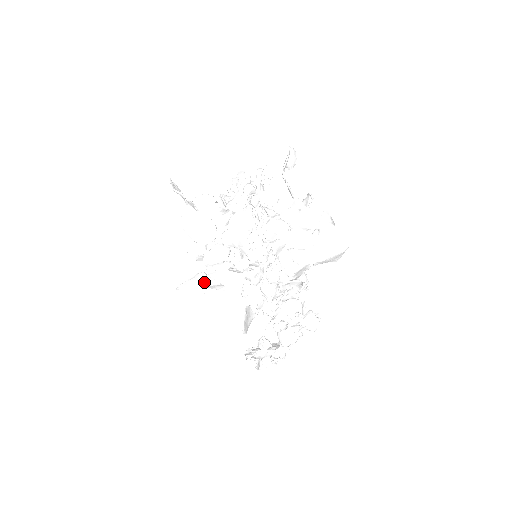
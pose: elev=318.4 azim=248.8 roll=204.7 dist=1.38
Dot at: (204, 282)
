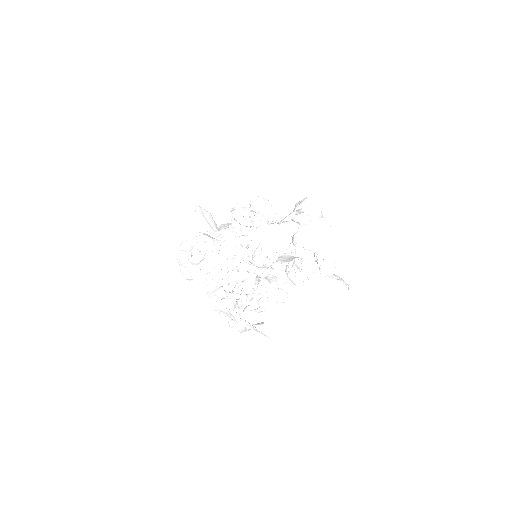
Dot at: occluded
